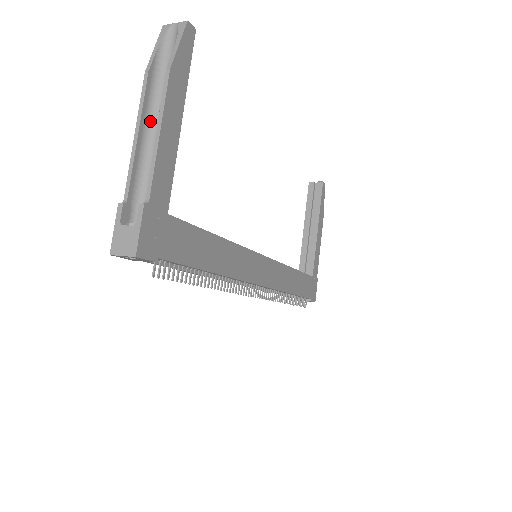
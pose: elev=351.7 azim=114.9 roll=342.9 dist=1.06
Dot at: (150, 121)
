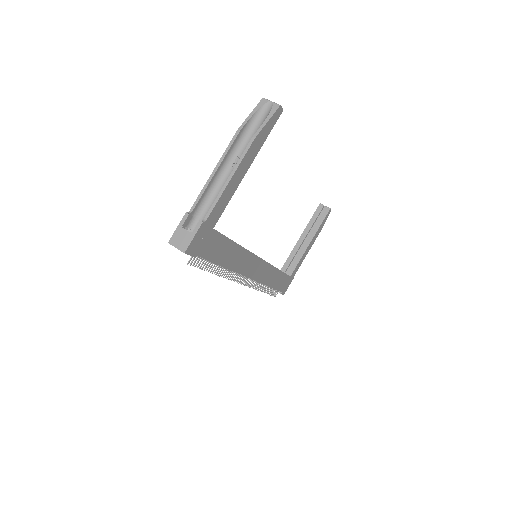
Dot at: (227, 163)
